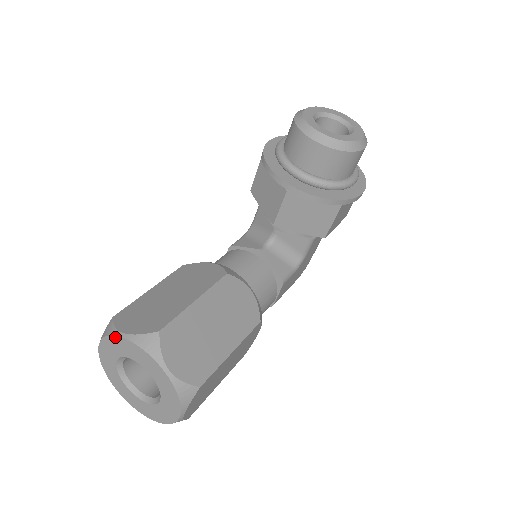
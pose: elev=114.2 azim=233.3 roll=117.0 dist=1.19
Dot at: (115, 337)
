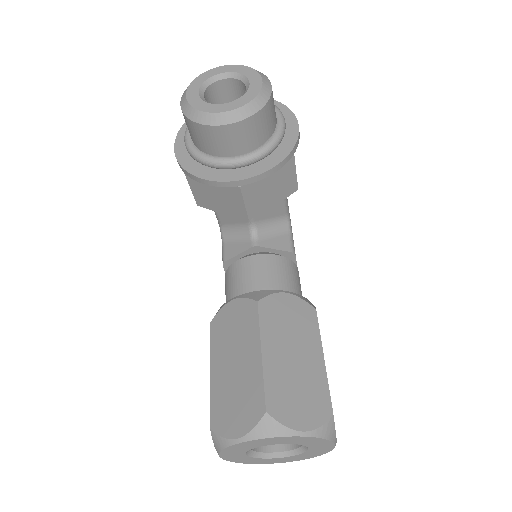
Dot at: (233, 446)
